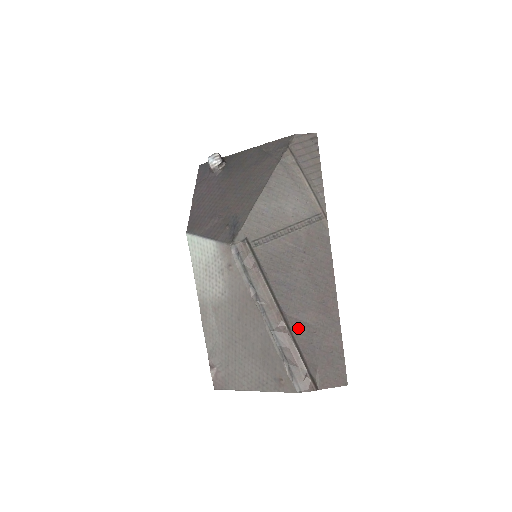
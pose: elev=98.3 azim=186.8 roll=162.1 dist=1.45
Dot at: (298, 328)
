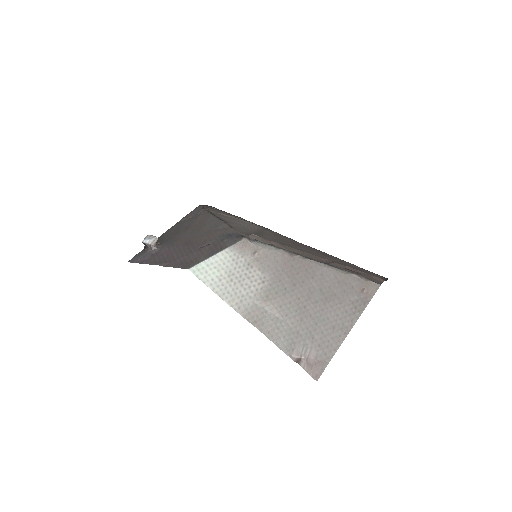
Dot at: occluded
